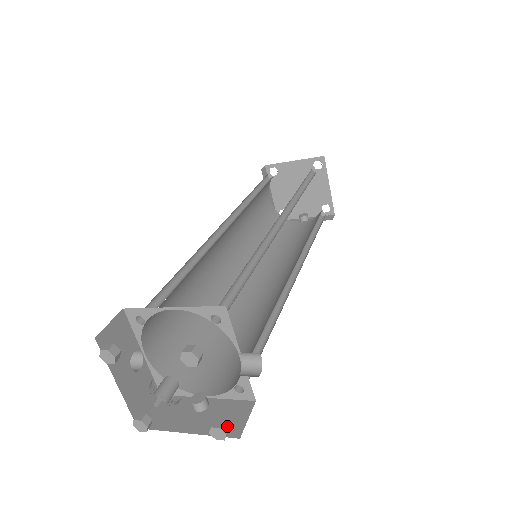
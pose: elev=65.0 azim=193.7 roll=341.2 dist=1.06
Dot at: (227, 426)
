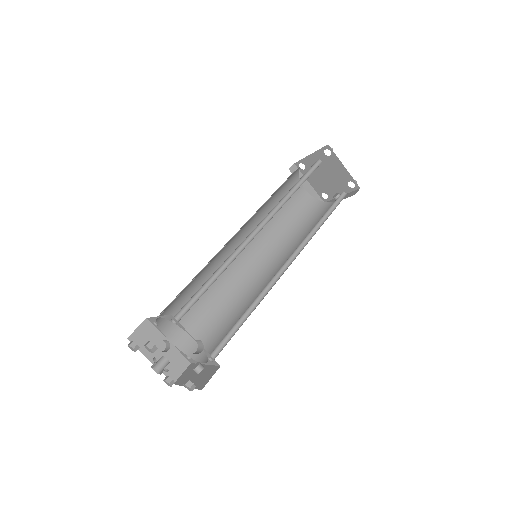
Dot at: (191, 383)
